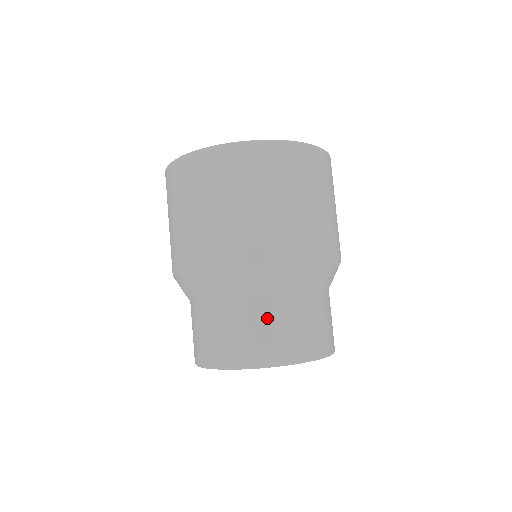
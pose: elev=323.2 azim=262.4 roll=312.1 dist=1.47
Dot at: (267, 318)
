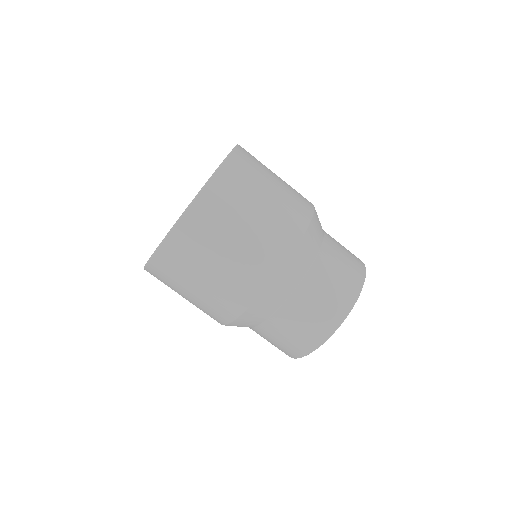
Dot at: (329, 272)
